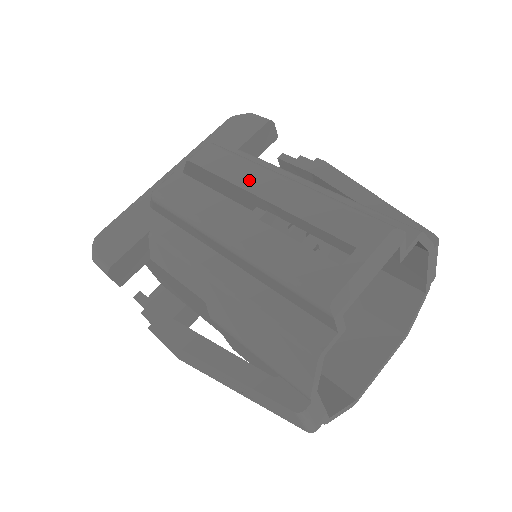
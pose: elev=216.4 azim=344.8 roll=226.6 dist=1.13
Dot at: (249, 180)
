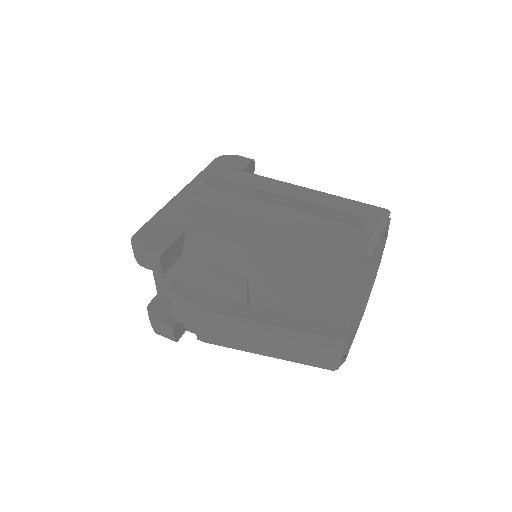
Dot at: (271, 187)
